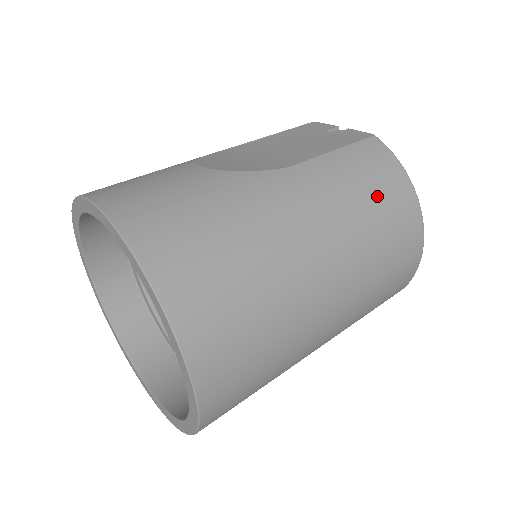
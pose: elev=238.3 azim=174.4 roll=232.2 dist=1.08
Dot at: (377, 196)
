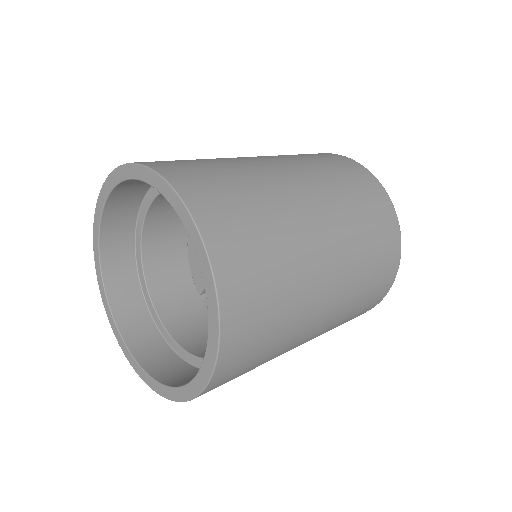
Dot at: (312, 156)
